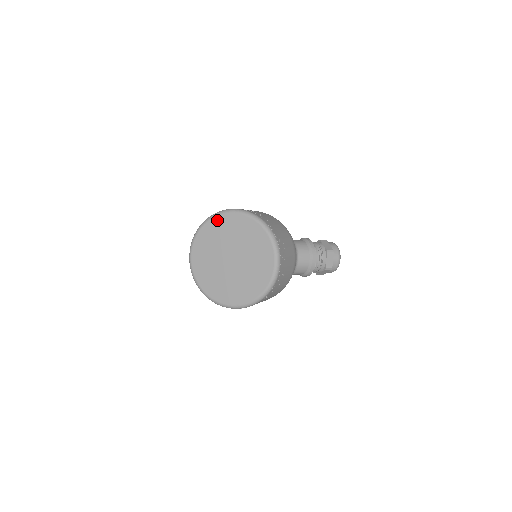
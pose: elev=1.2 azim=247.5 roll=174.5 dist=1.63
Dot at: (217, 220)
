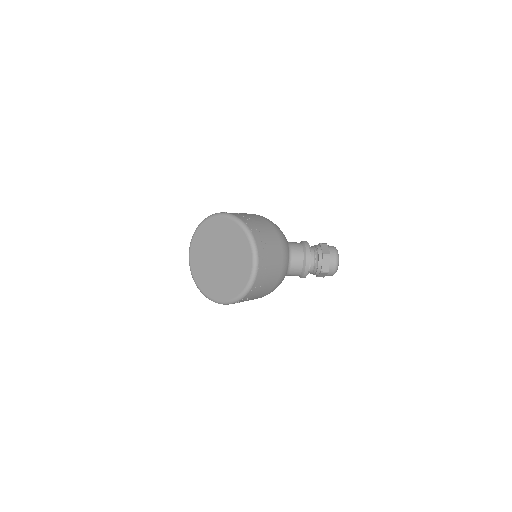
Dot at: (209, 222)
